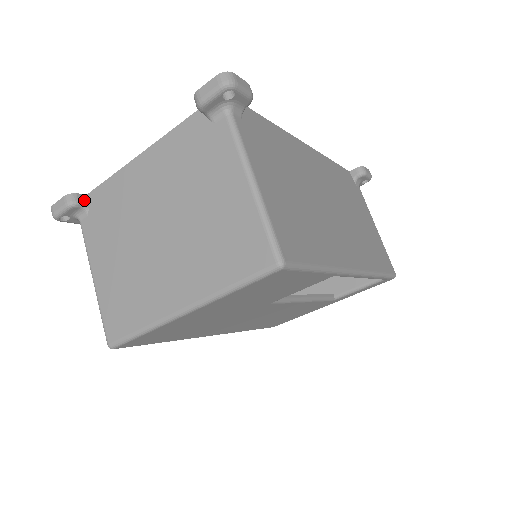
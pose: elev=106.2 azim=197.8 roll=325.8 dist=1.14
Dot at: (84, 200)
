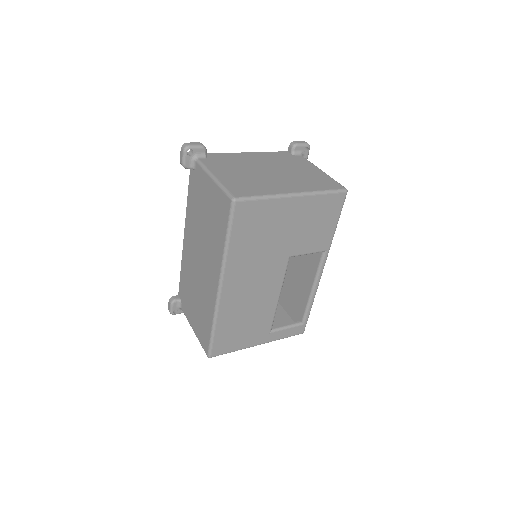
Dot at: (206, 153)
